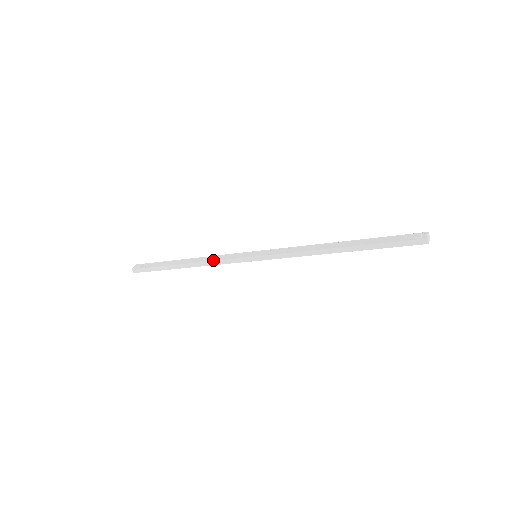
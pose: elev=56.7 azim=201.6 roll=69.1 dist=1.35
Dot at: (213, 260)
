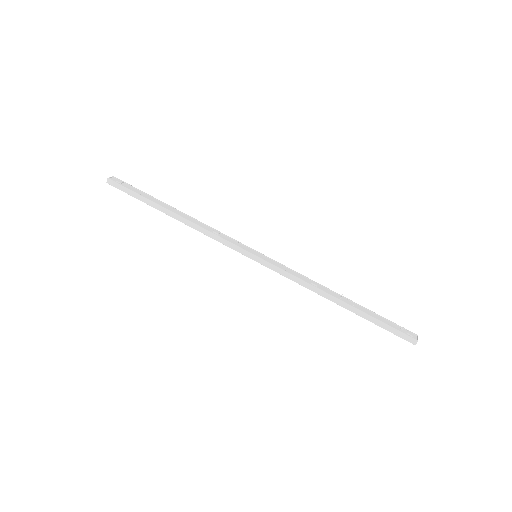
Dot at: (211, 231)
